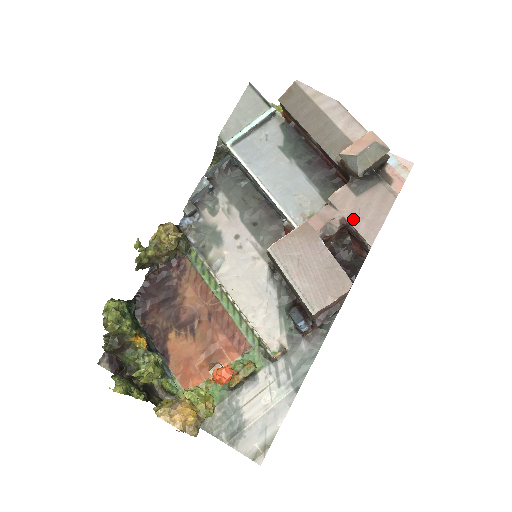
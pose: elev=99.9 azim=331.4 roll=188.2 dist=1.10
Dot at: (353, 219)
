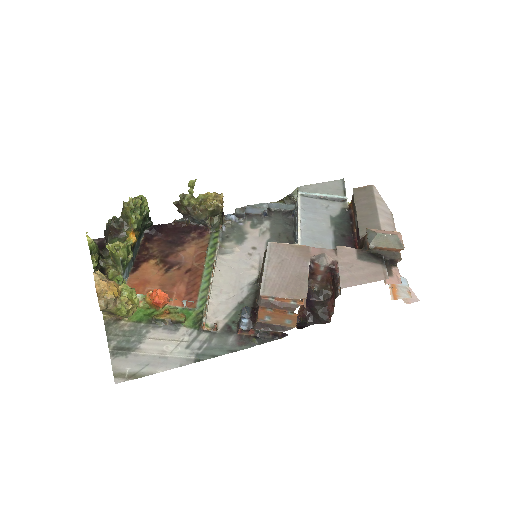
Dot at: (343, 267)
